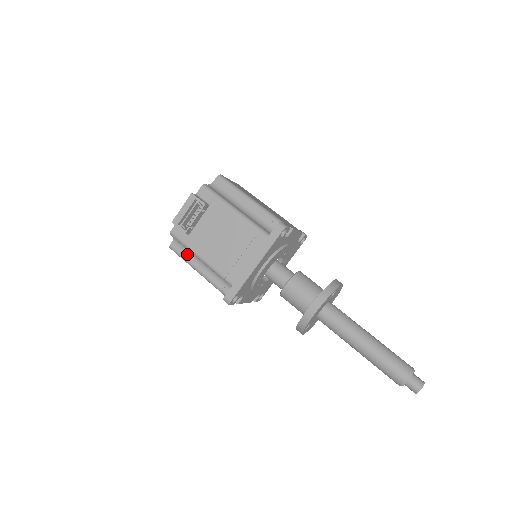
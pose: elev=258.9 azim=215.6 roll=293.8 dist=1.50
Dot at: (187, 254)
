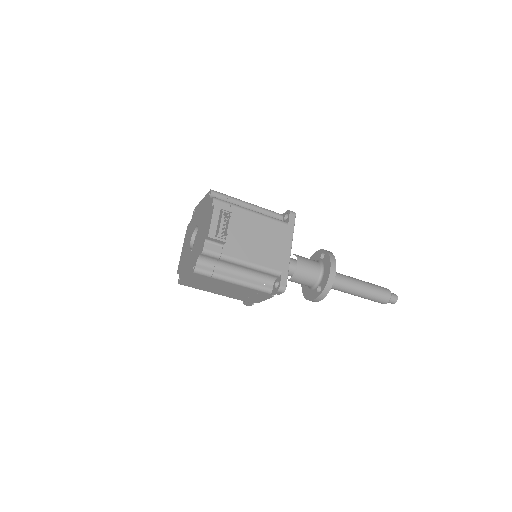
Dot at: (217, 269)
